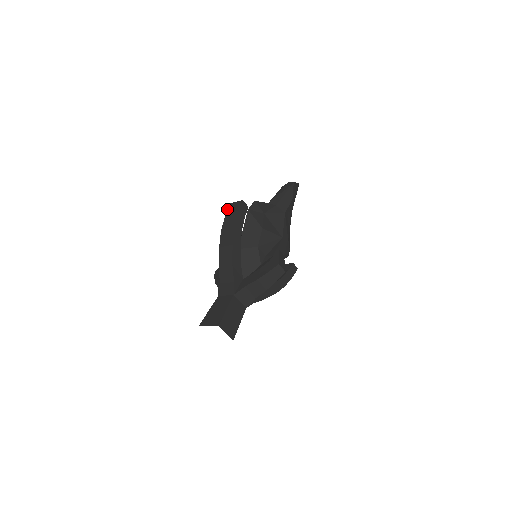
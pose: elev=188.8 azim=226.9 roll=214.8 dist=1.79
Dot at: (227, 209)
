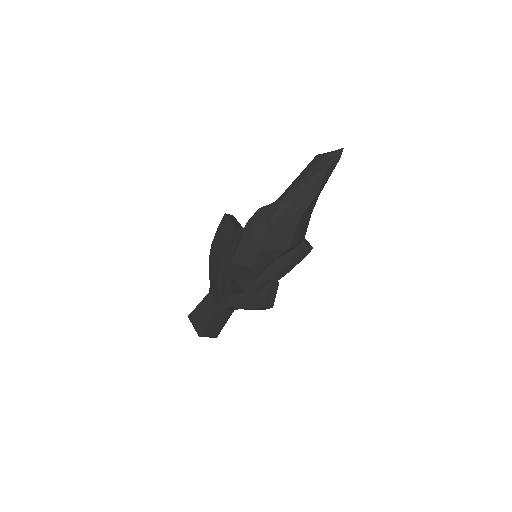
Dot at: occluded
